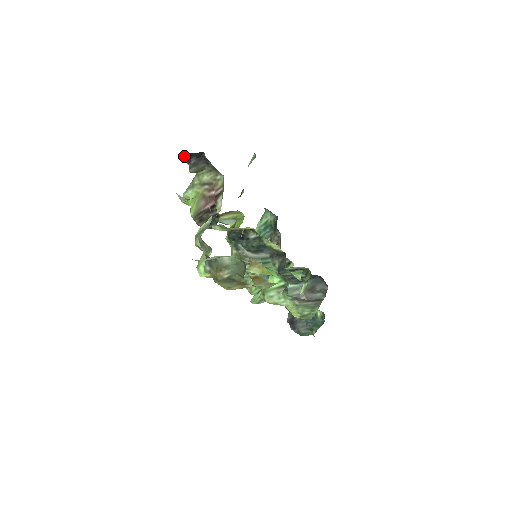
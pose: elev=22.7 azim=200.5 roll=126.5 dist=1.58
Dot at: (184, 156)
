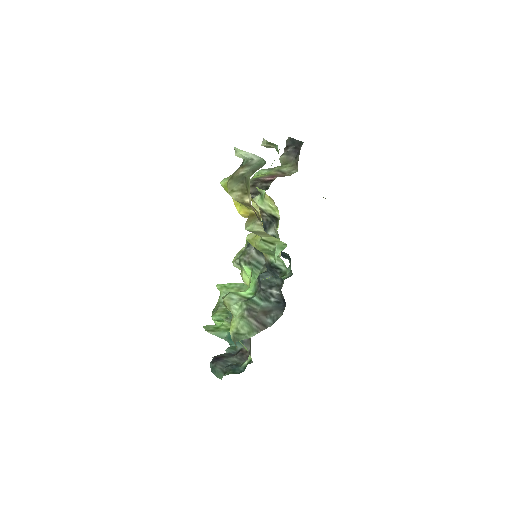
Dot at: (288, 140)
